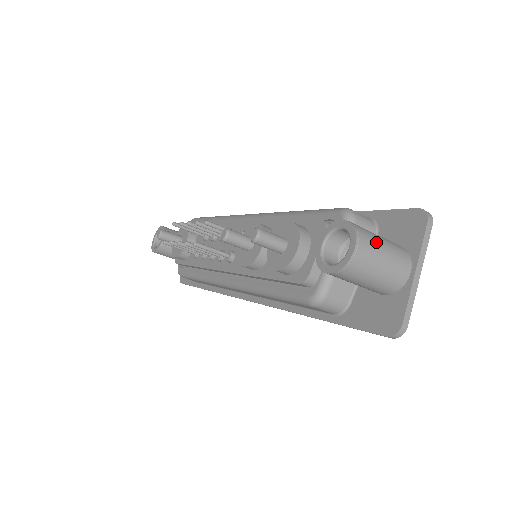
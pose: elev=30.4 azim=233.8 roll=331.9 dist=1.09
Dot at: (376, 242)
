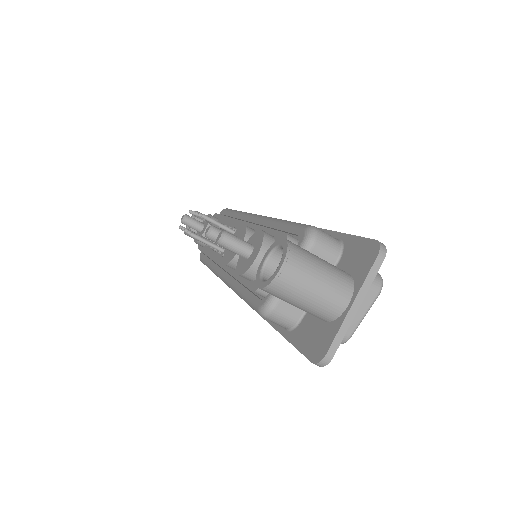
Dot at: (311, 267)
